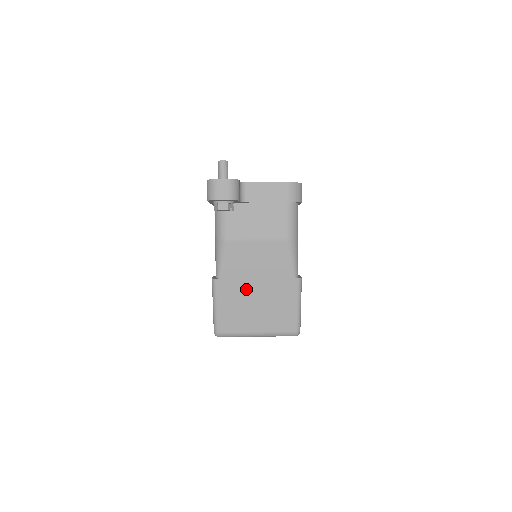
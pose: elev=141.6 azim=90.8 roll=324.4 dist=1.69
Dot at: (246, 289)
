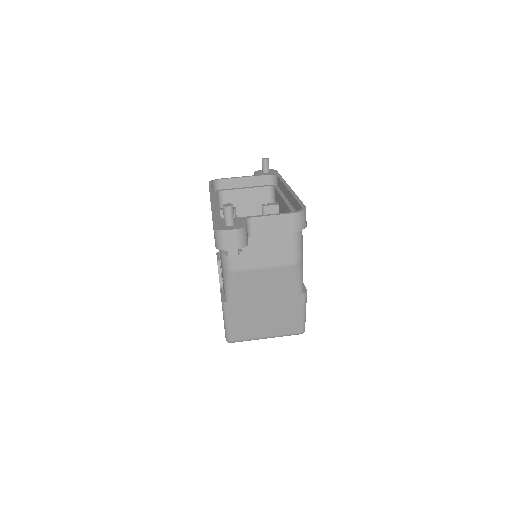
Dot at: (255, 307)
